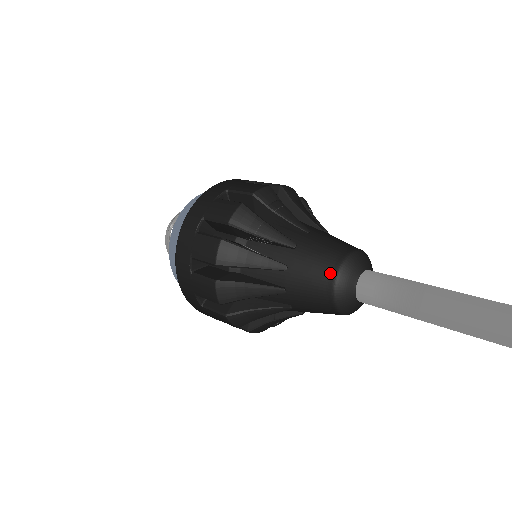
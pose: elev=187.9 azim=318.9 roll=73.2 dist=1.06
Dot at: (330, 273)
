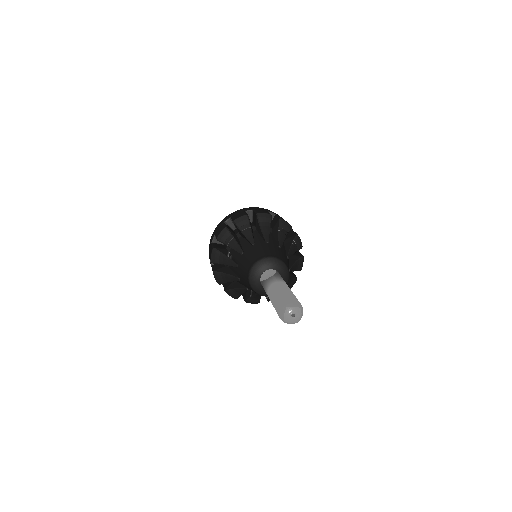
Dot at: (248, 270)
